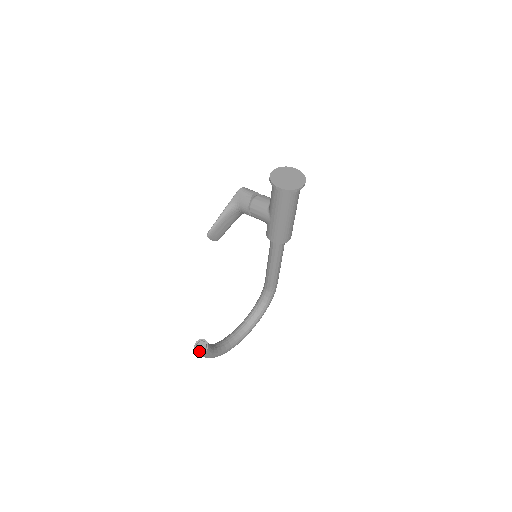
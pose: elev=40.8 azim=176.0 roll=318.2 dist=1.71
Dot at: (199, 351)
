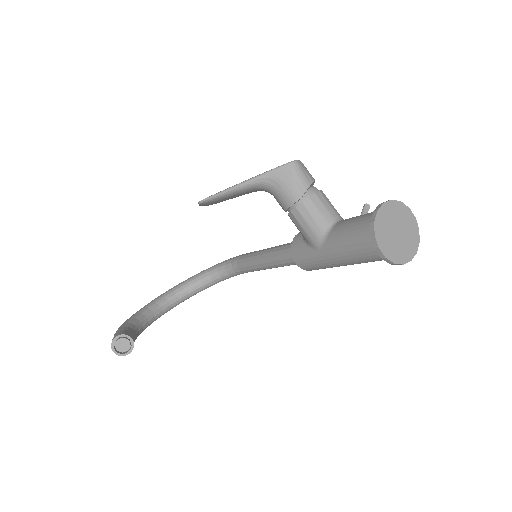
Dot at: (117, 352)
